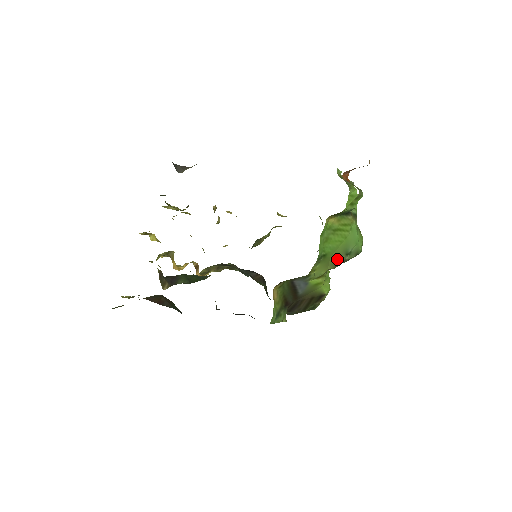
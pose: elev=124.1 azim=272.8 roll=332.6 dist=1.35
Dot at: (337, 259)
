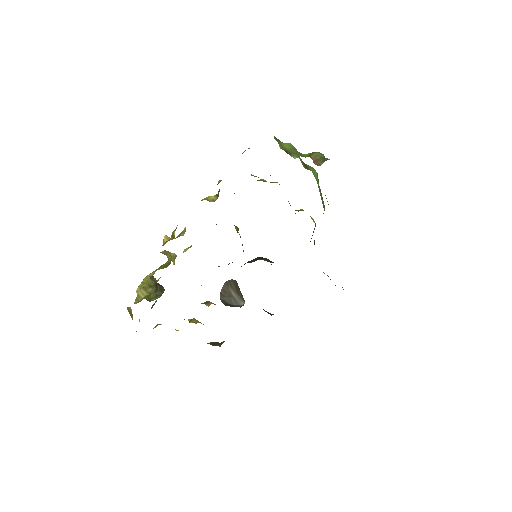
Dot at: (323, 205)
